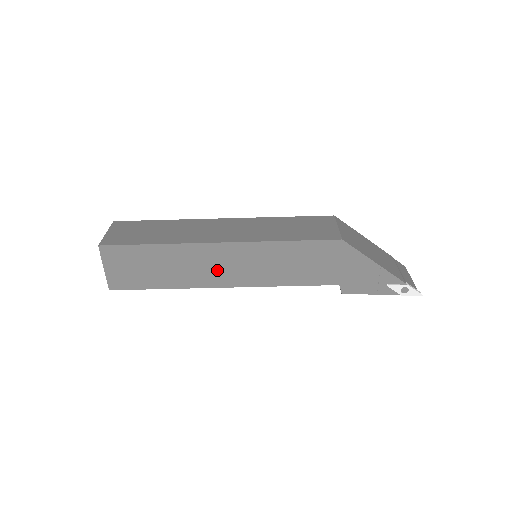
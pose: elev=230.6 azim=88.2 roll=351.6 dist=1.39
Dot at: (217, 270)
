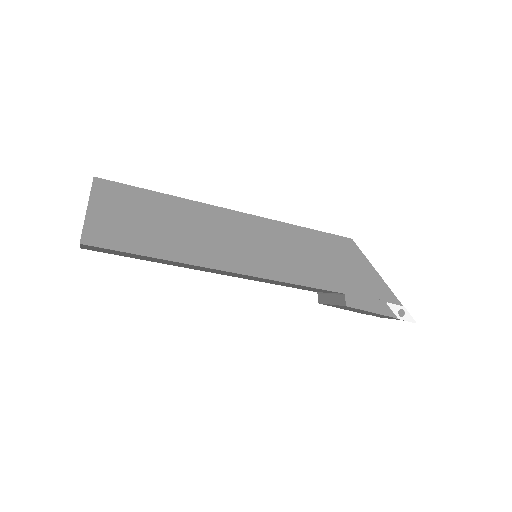
Dot at: (225, 245)
